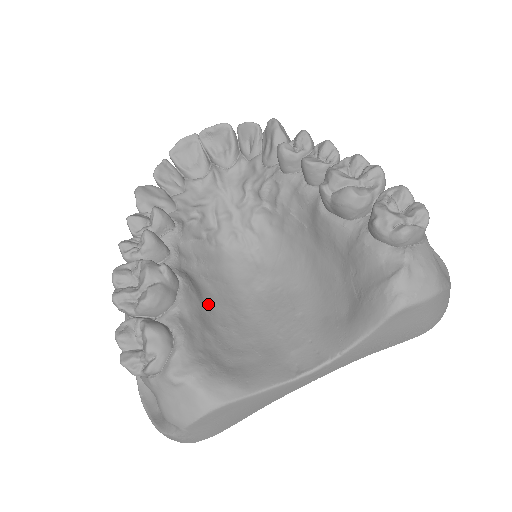
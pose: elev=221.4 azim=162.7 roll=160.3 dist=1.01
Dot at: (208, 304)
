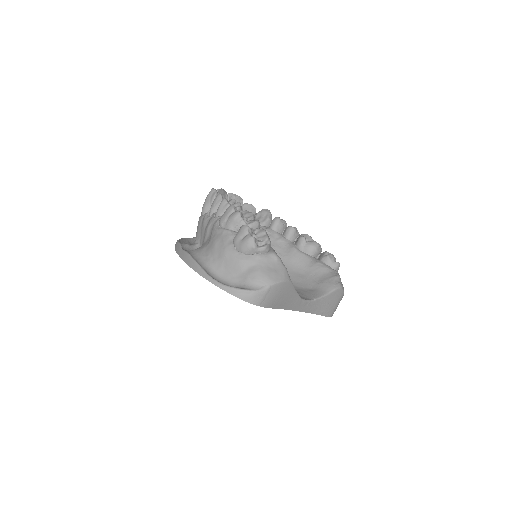
Dot at: occluded
